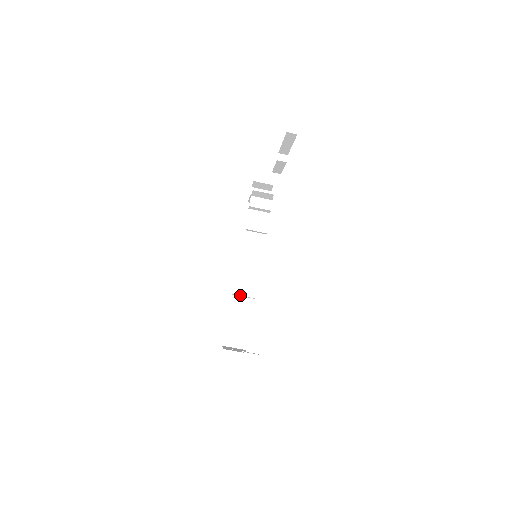
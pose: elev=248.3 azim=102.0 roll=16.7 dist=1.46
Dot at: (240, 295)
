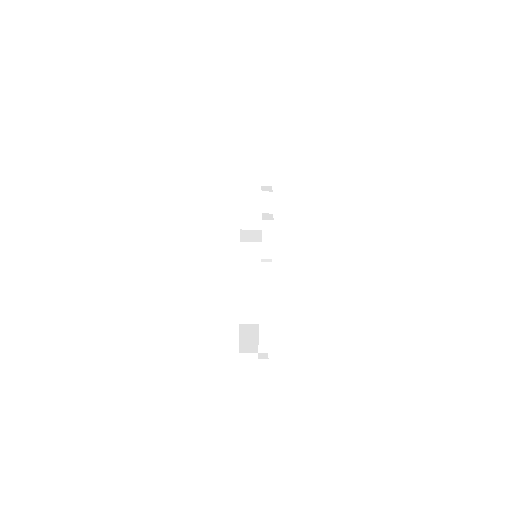
Dot at: (247, 287)
